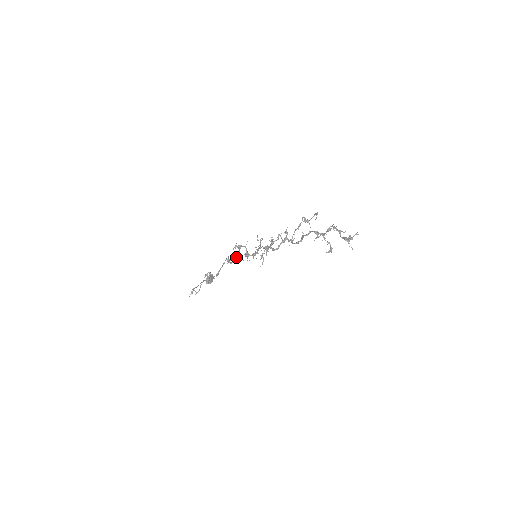
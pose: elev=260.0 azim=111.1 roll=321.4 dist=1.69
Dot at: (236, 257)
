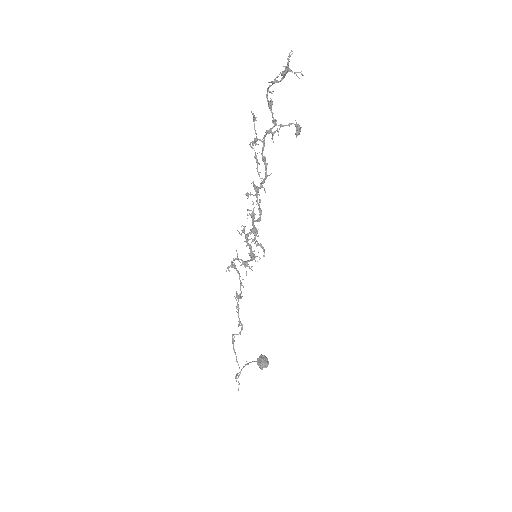
Dot at: occluded
